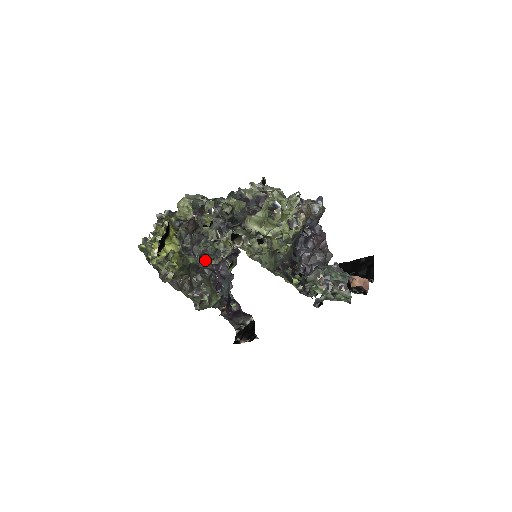
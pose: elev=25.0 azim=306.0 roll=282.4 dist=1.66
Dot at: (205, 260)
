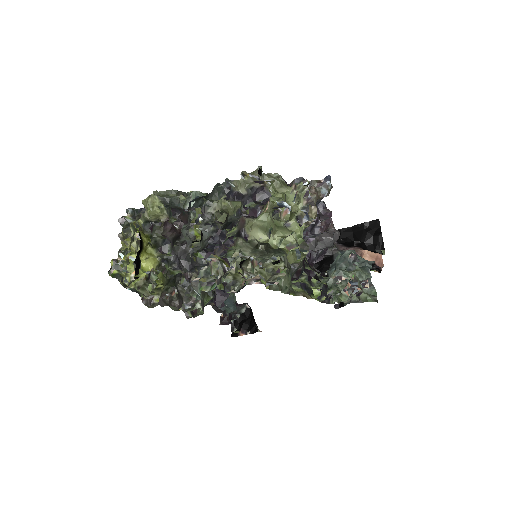
Dot at: (195, 272)
